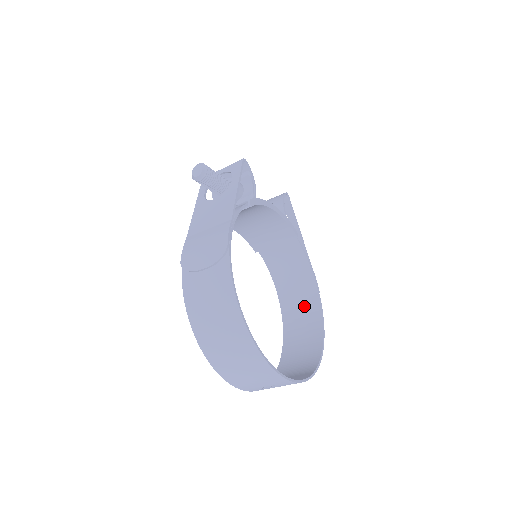
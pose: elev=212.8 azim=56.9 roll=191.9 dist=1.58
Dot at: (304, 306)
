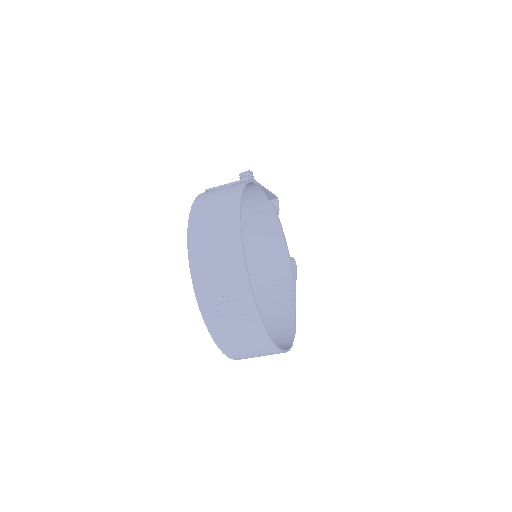
Dot at: (276, 340)
